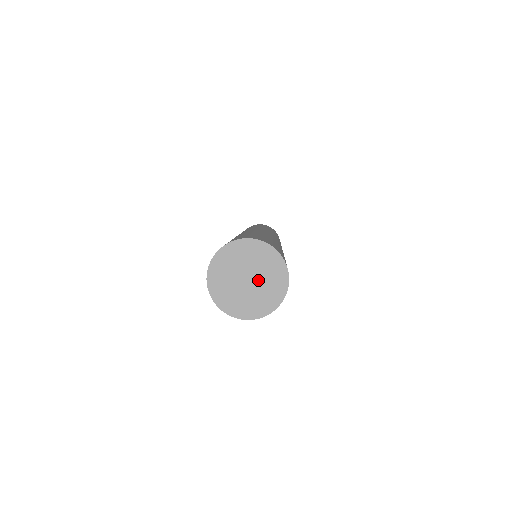
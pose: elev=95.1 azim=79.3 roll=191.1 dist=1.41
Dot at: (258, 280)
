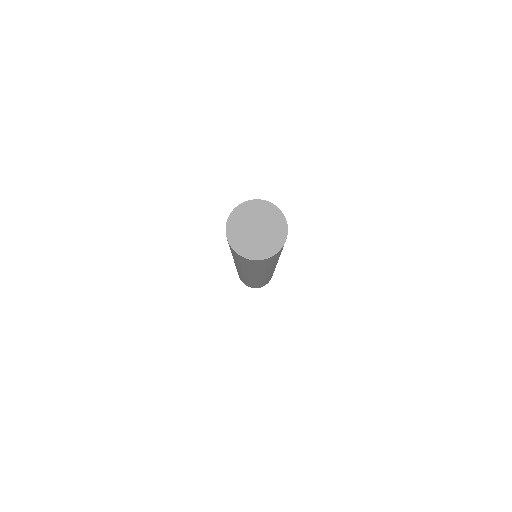
Dot at: (264, 228)
